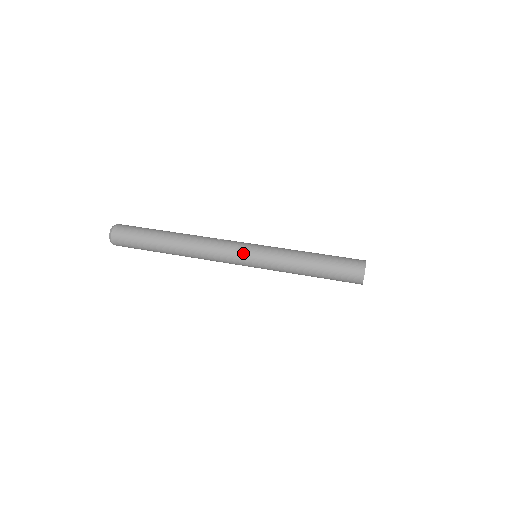
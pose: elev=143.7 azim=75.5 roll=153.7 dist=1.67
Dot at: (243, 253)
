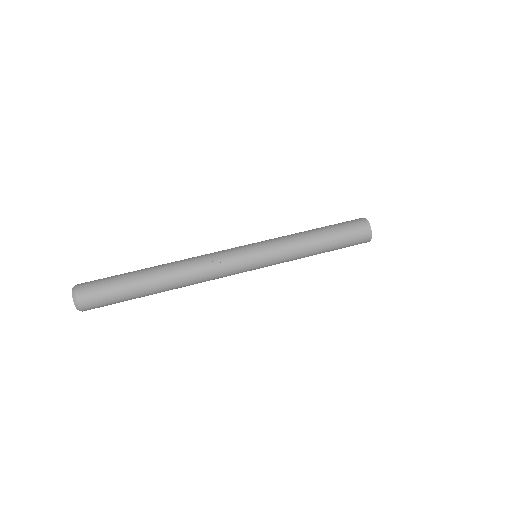
Dot at: occluded
